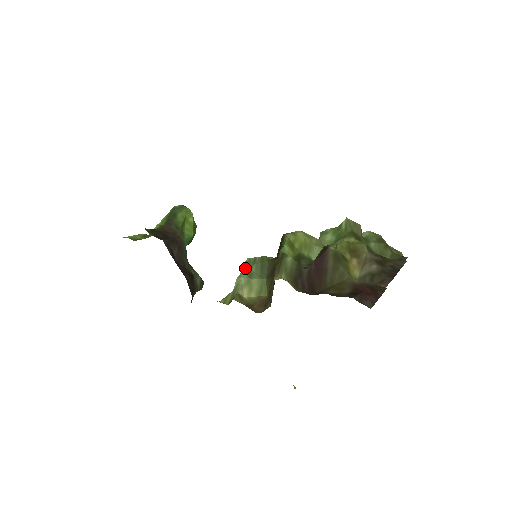
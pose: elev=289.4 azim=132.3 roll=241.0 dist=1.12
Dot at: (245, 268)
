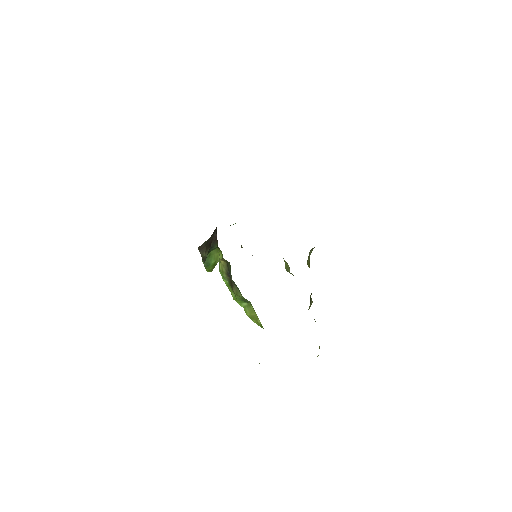
Dot at: occluded
